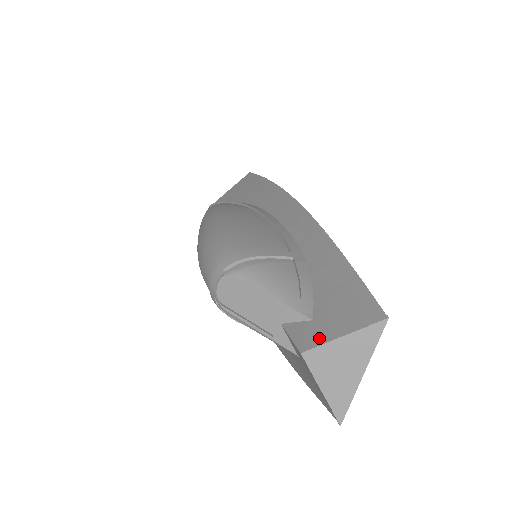
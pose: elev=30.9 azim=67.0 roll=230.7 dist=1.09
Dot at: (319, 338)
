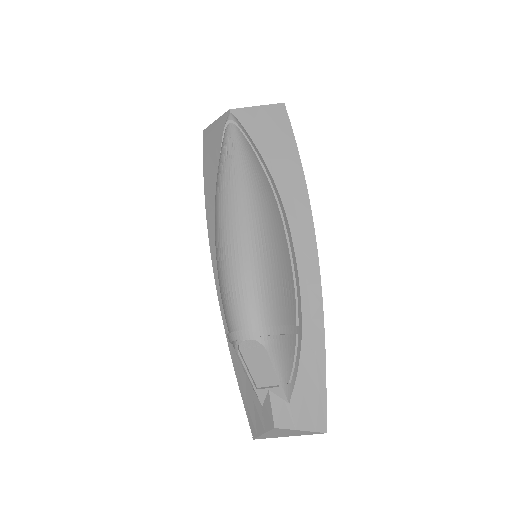
Dot at: (288, 423)
